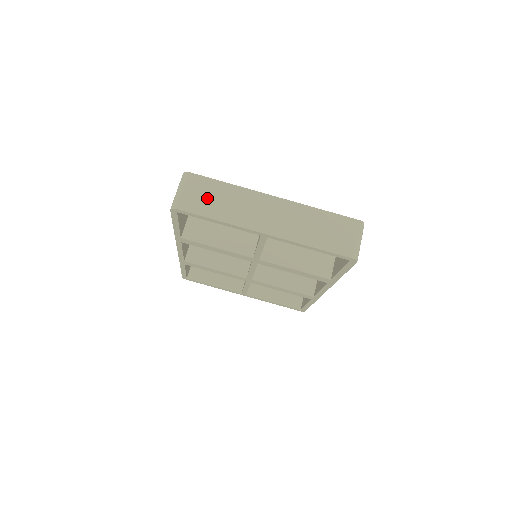
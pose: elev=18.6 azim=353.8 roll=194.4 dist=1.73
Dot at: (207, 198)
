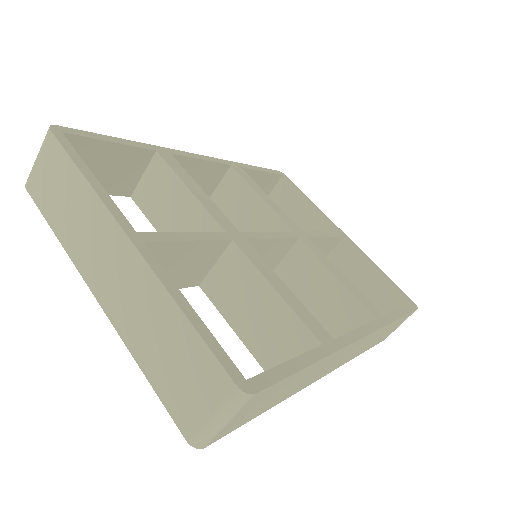
Dot at: (55, 189)
